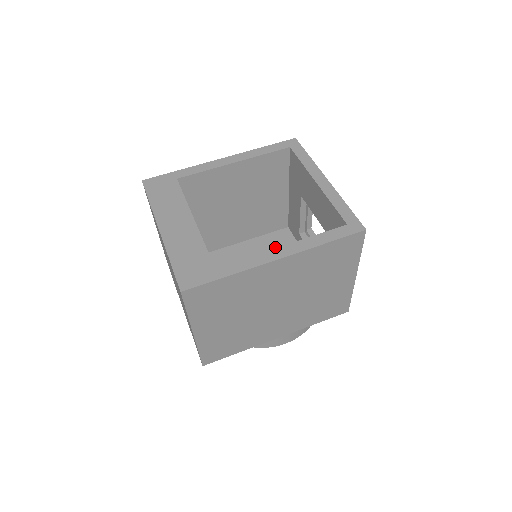
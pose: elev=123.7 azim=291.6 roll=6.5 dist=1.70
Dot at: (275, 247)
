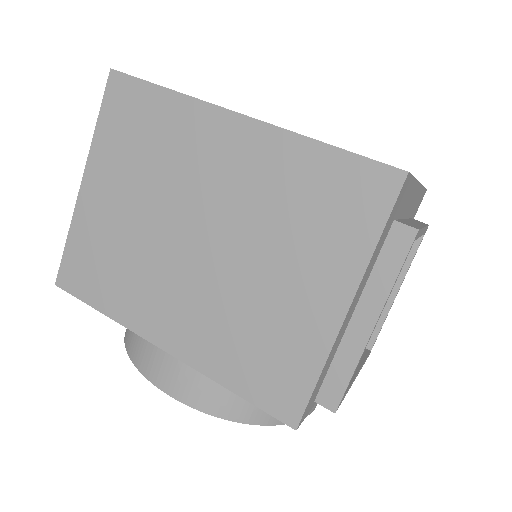
Dot at: occluded
